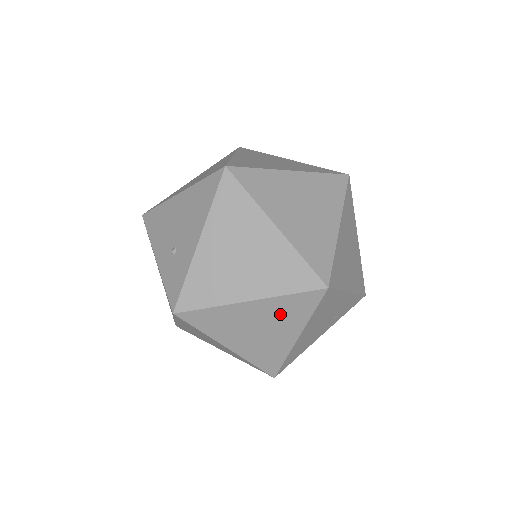
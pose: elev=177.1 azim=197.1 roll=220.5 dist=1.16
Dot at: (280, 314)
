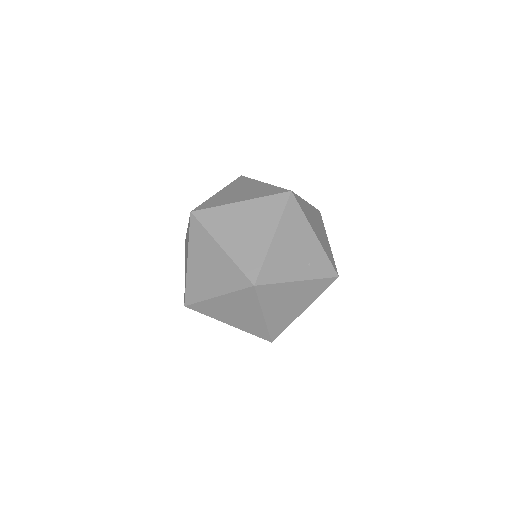
Dot at: (260, 213)
